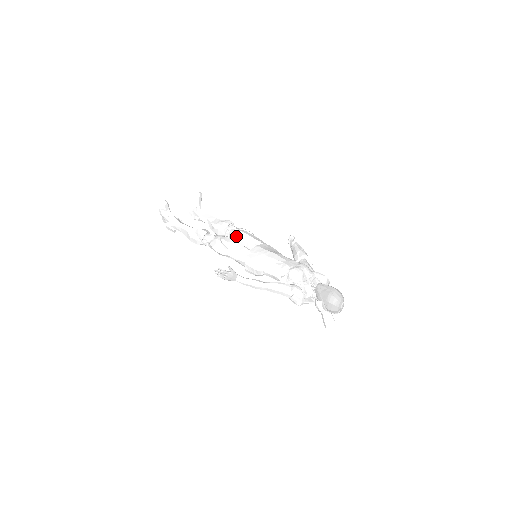
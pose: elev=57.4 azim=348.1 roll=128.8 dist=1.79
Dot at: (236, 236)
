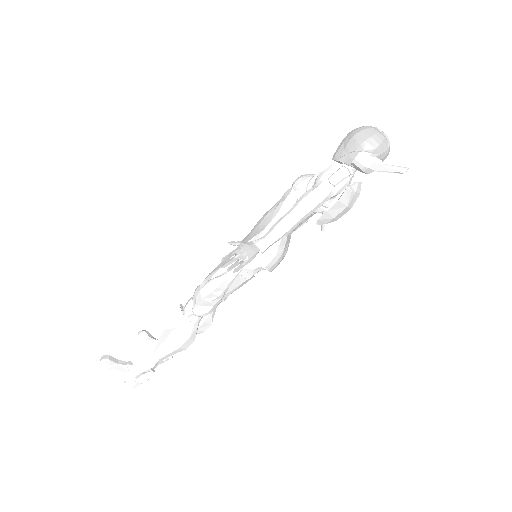
Dot at: occluded
